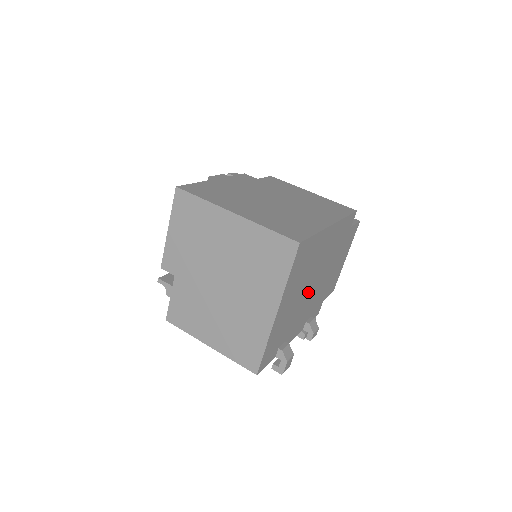
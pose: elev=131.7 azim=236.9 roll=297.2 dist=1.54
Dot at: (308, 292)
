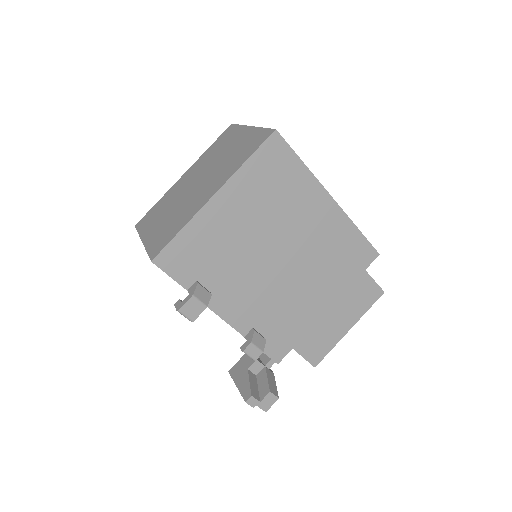
Dot at: (270, 262)
